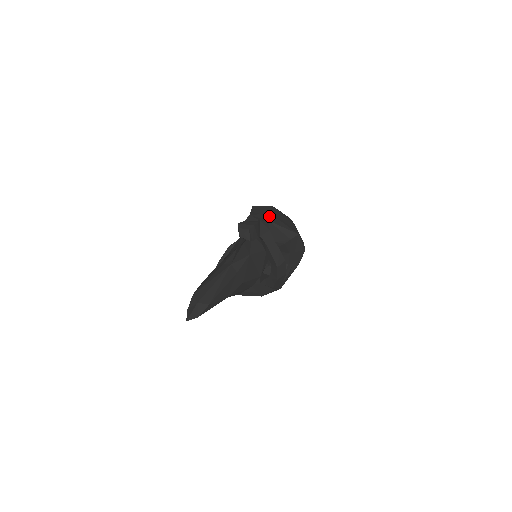
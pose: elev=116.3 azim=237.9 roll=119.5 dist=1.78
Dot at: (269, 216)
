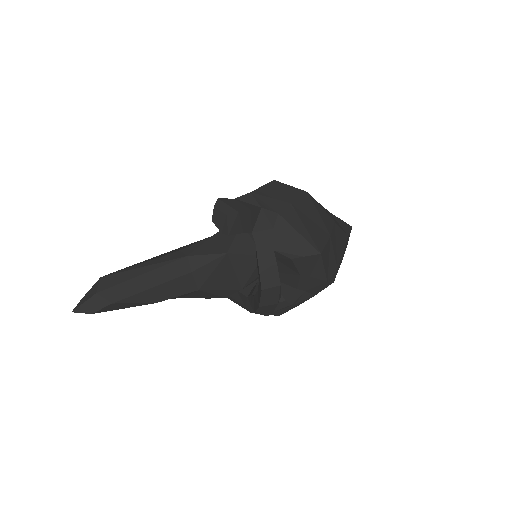
Dot at: (285, 206)
